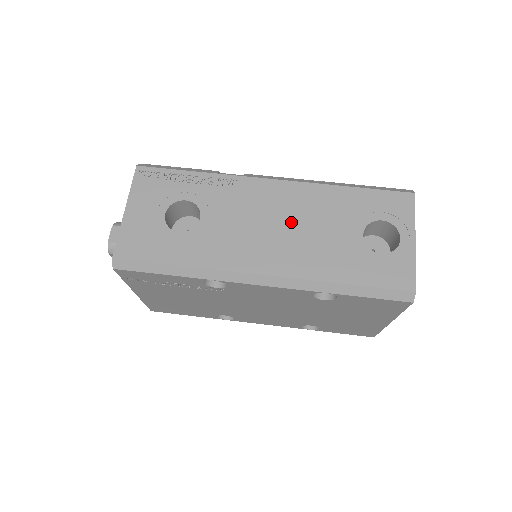
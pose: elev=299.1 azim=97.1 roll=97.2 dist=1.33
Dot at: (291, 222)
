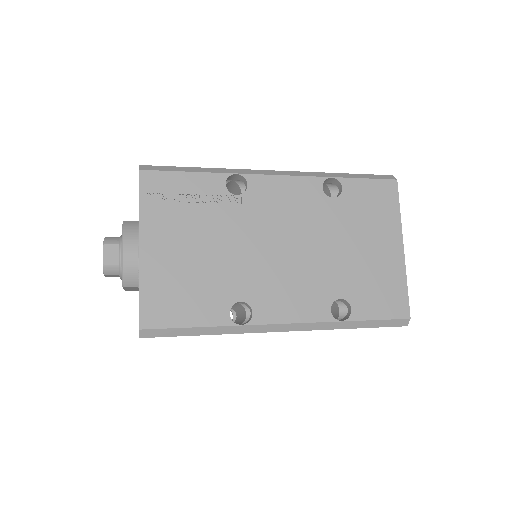
Dot at: occluded
